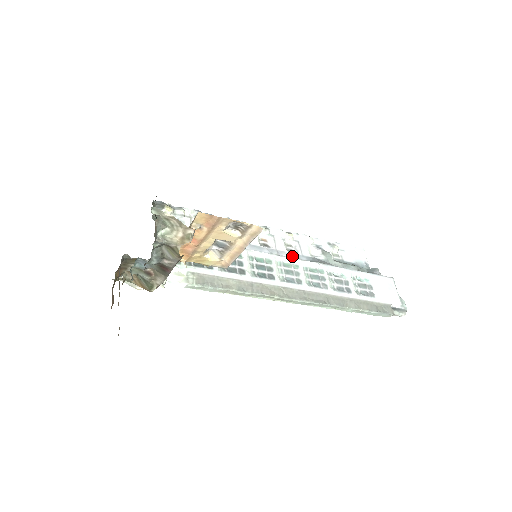
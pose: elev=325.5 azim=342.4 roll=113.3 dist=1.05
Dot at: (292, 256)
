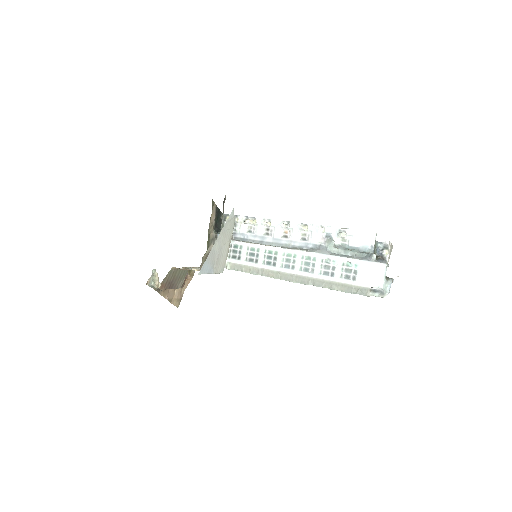
Dot at: (302, 244)
